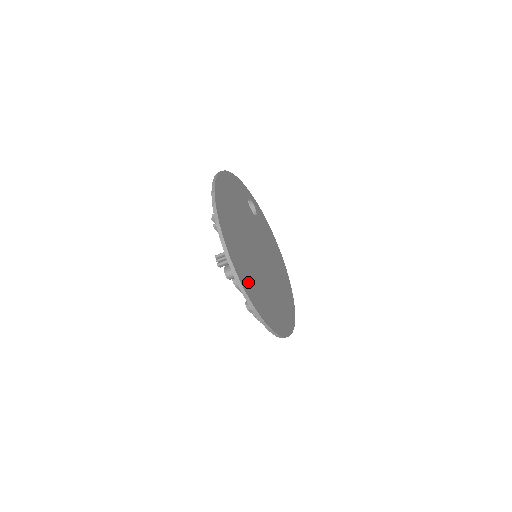
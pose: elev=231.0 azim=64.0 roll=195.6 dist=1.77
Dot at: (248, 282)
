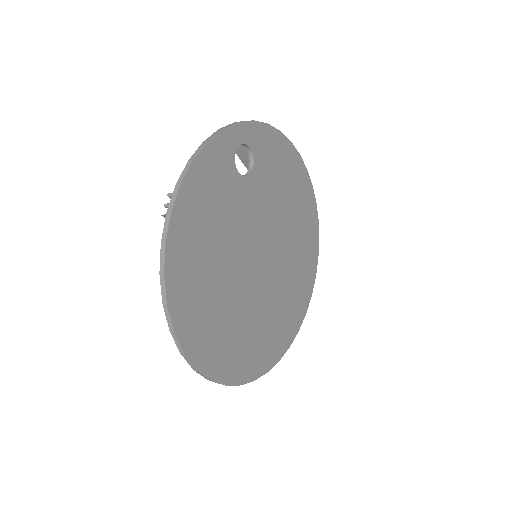
Dot at: (243, 359)
